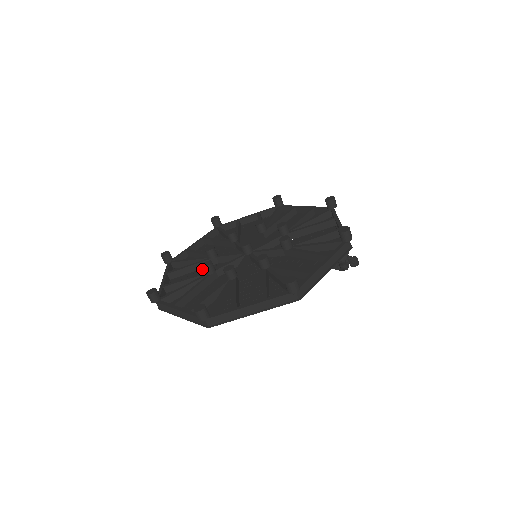
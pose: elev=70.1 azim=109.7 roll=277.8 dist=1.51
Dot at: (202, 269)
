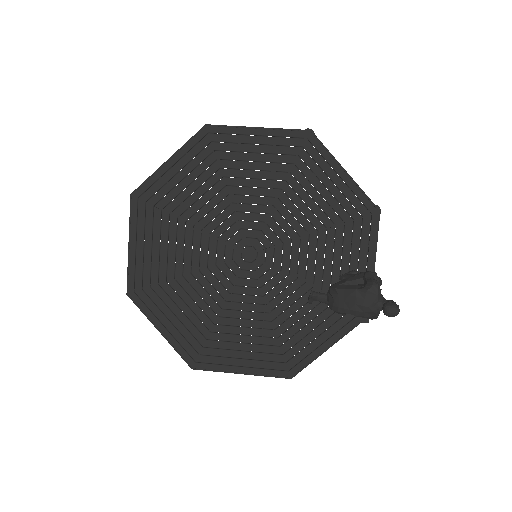
Dot at: (180, 263)
